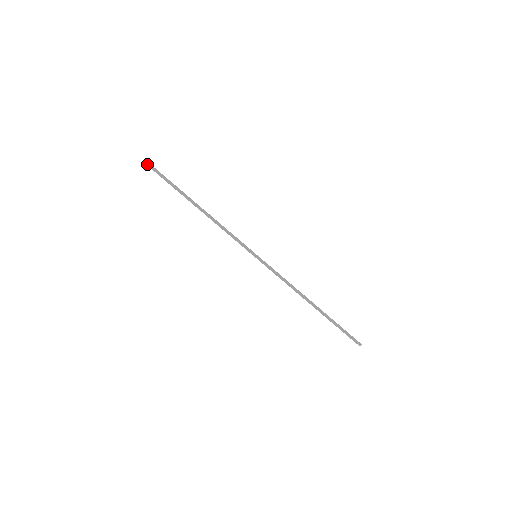
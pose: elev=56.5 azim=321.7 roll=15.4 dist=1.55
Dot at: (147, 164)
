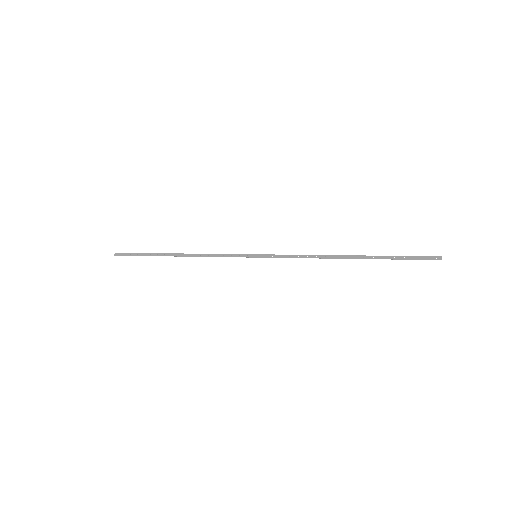
Dot at: (118, 255)
